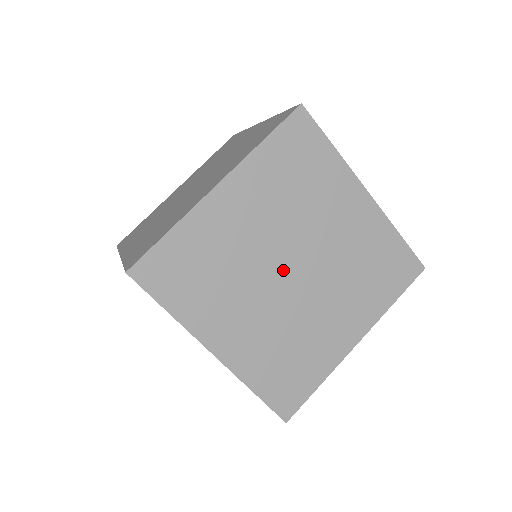
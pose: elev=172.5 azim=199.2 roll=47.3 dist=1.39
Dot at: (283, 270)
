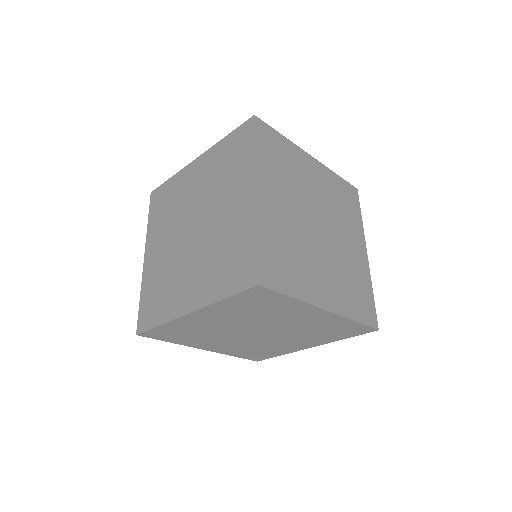
Dot at: (315, 230)
